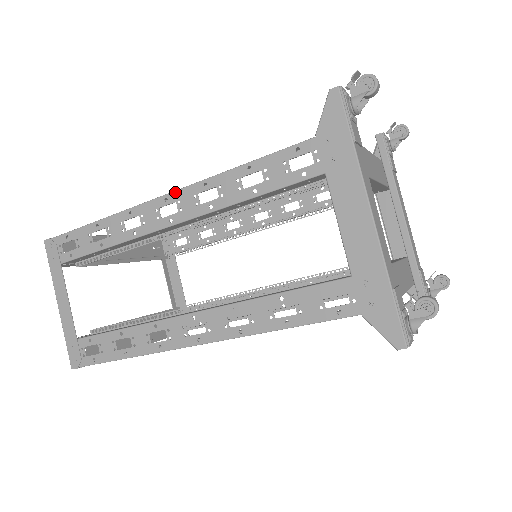
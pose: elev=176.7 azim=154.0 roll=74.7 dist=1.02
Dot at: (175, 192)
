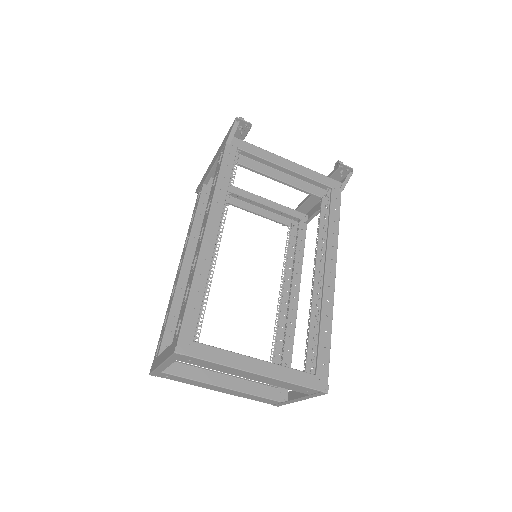
Dot at: (180, 261)
